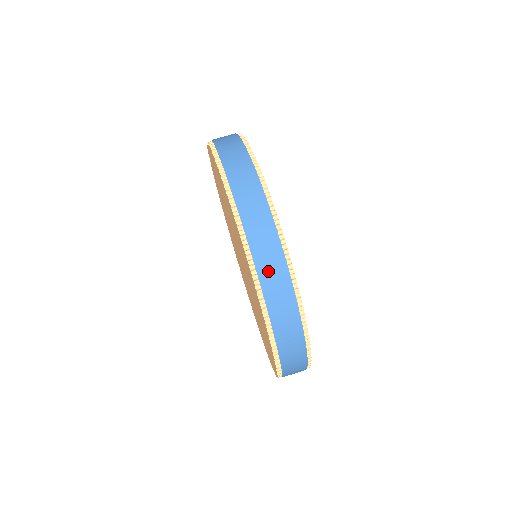
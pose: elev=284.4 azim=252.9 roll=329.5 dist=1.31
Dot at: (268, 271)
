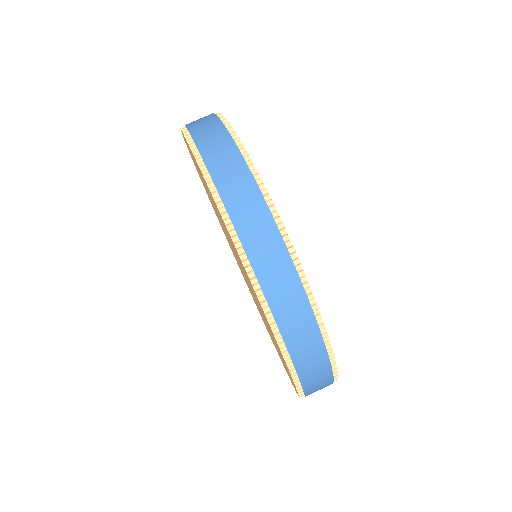
Dot at: (239, 205)
